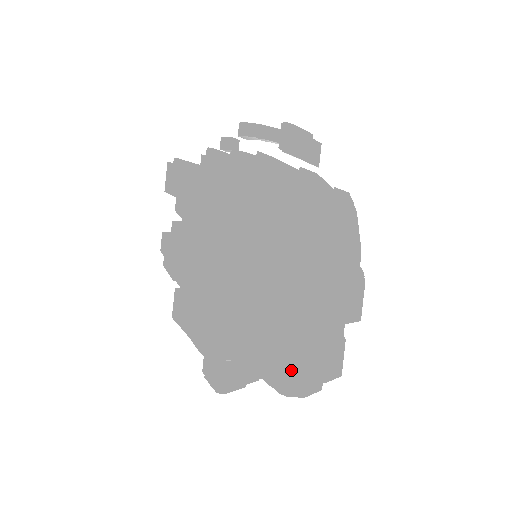
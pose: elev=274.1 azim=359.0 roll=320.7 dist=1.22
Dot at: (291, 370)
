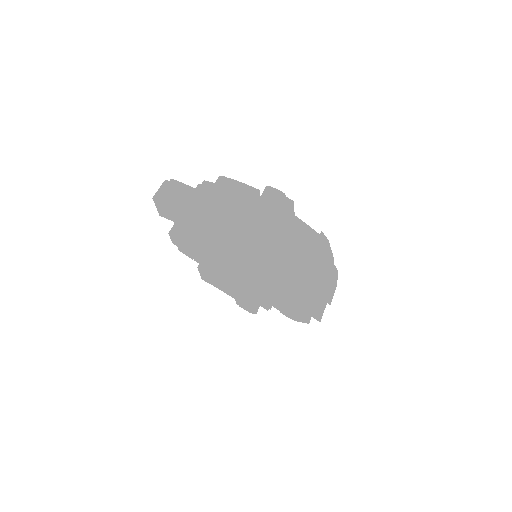
Dot at: (298, 315)
